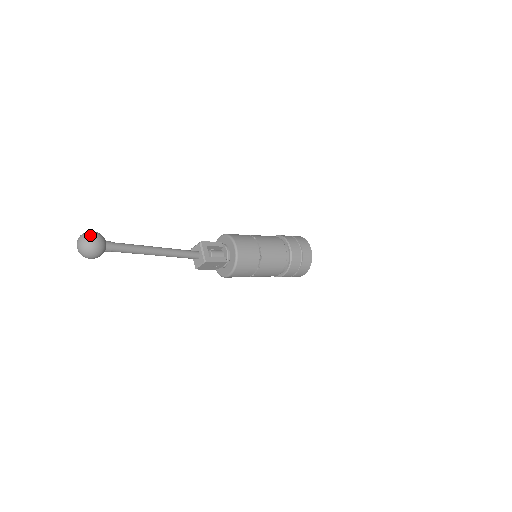
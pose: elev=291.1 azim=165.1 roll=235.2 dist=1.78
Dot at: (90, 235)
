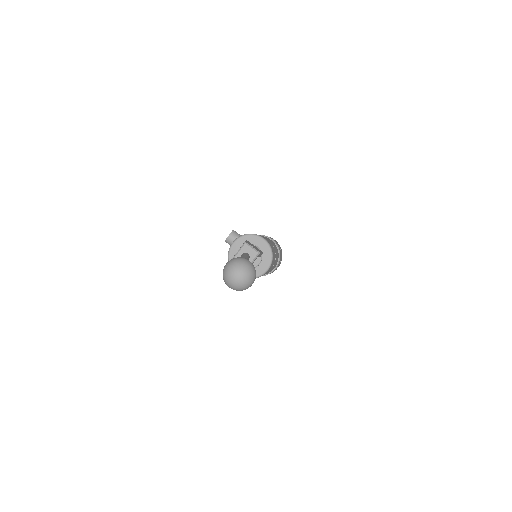
Dot at: (254, 279)
